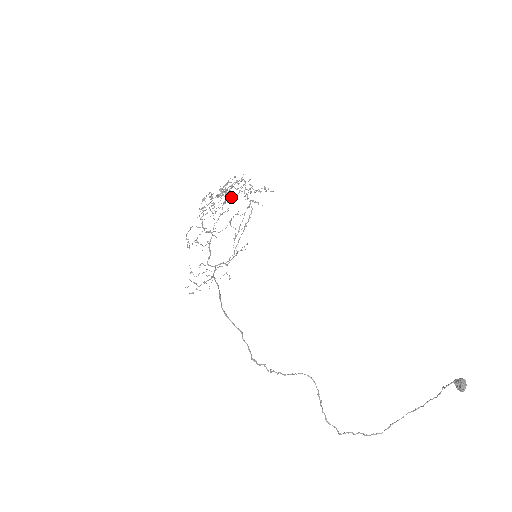
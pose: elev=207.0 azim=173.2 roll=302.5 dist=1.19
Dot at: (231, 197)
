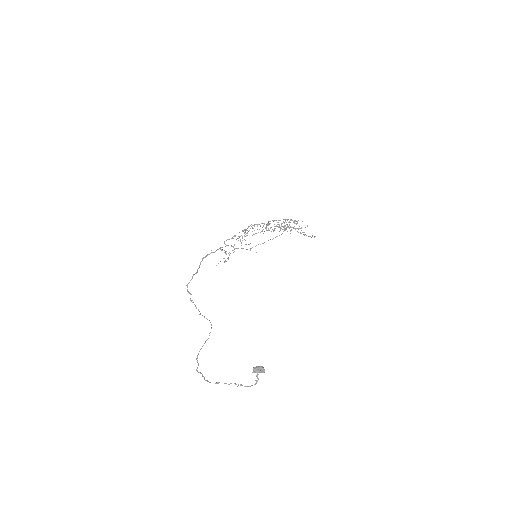
Dot at: occluded
